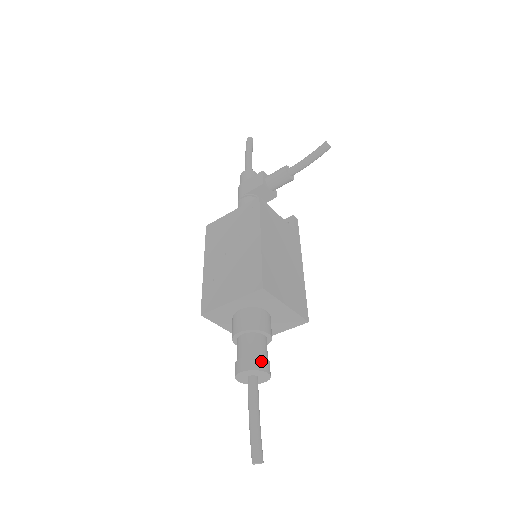
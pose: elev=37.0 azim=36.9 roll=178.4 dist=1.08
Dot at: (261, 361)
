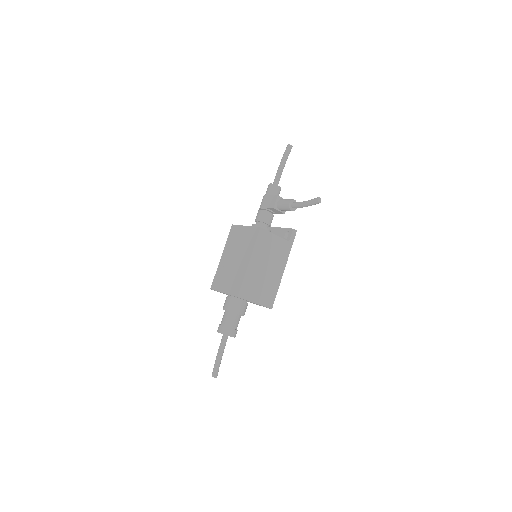
Dot at: (230, 331)
